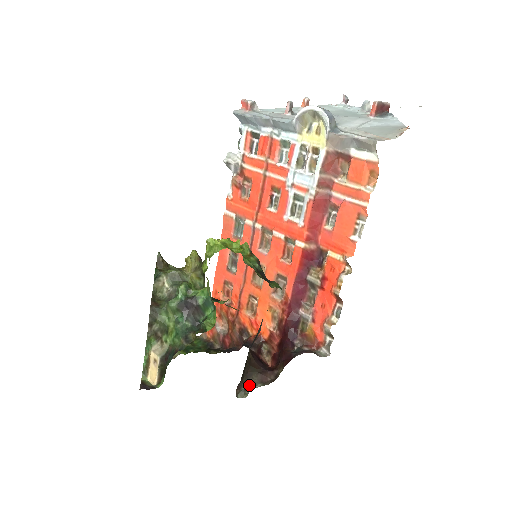
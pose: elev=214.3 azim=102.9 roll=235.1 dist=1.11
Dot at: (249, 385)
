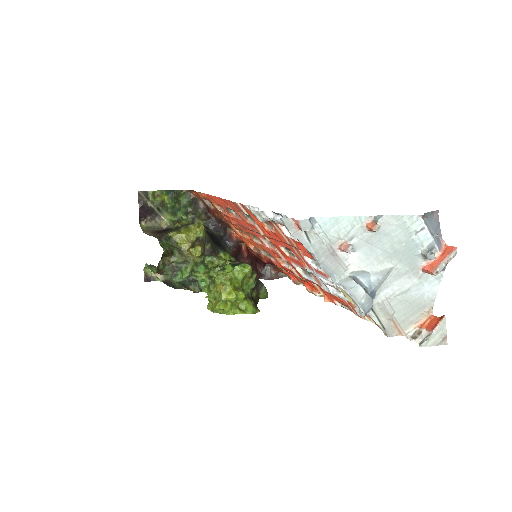
Dot at: occluded
